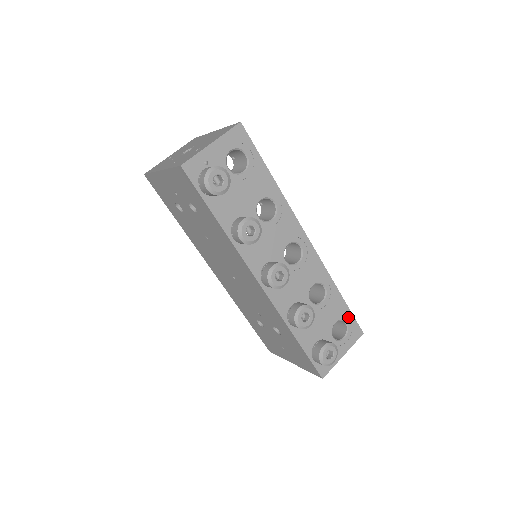
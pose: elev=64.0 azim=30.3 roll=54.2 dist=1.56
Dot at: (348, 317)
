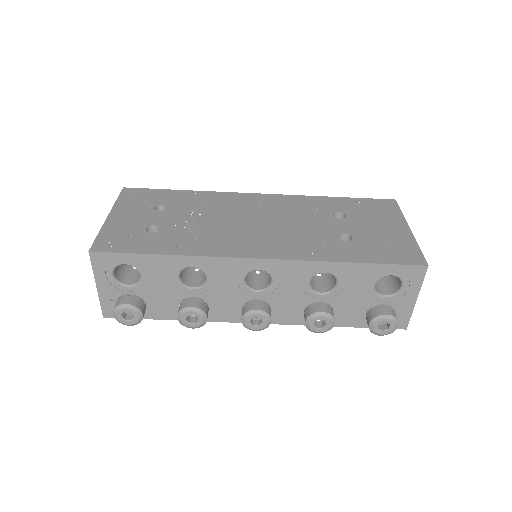
Dot at: (387, 270)
